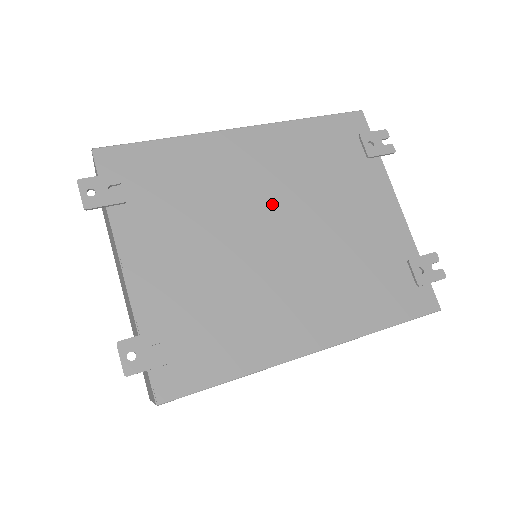
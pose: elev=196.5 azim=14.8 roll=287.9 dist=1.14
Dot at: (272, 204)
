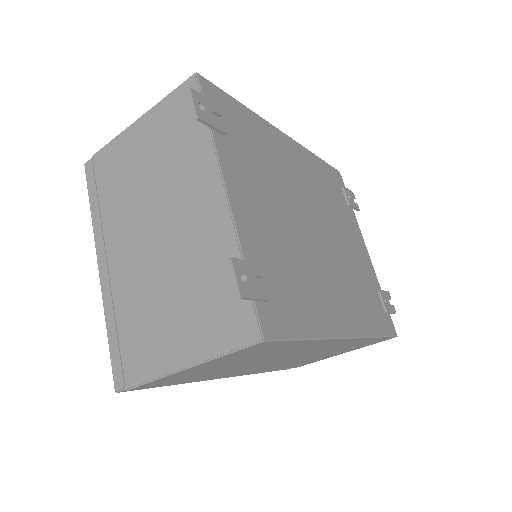
Dot at: (309, 203)
